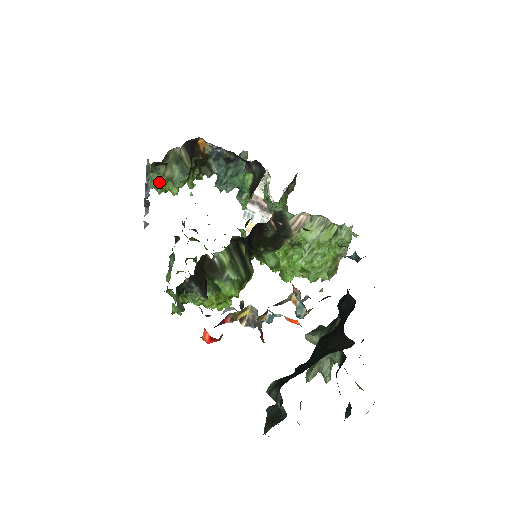
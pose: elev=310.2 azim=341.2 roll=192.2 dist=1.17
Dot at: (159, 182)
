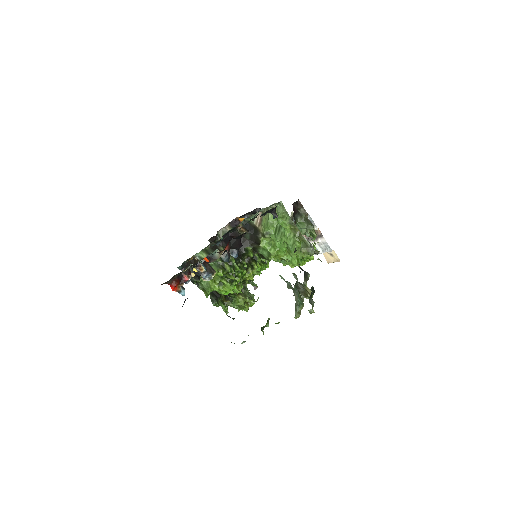
Dot at: occluded
